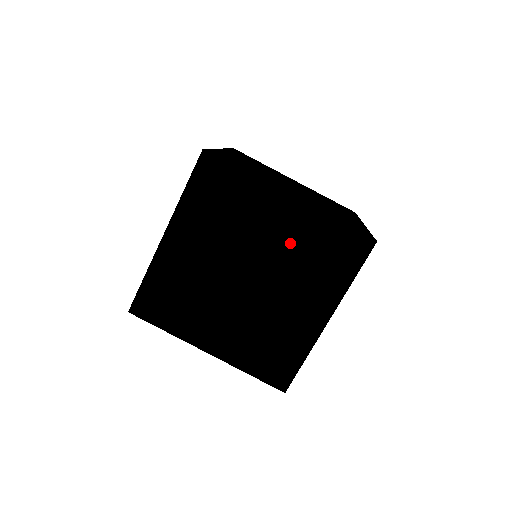
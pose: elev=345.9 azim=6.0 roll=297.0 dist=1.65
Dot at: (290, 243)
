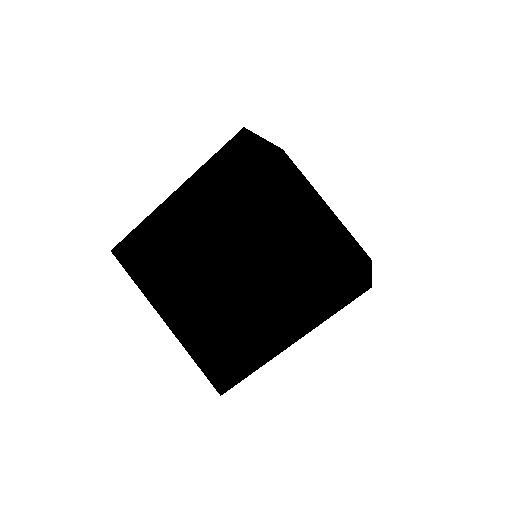
Dot at: (287, 252)
